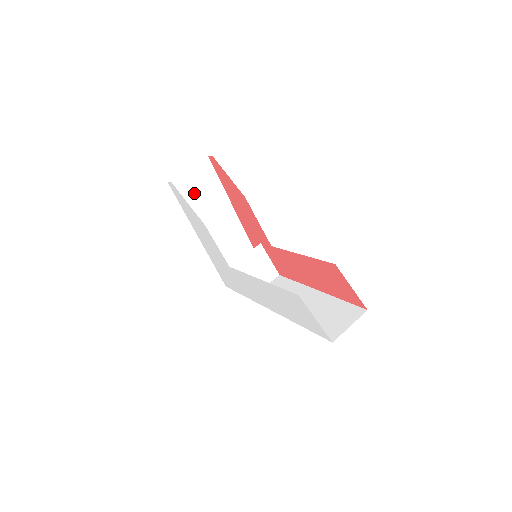
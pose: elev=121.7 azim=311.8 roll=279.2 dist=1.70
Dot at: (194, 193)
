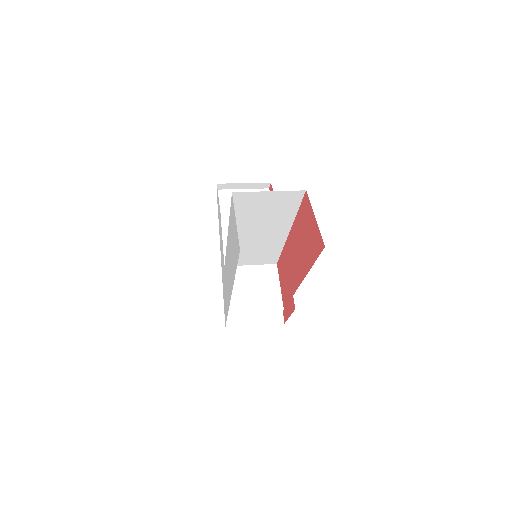
Dot at: occluded
